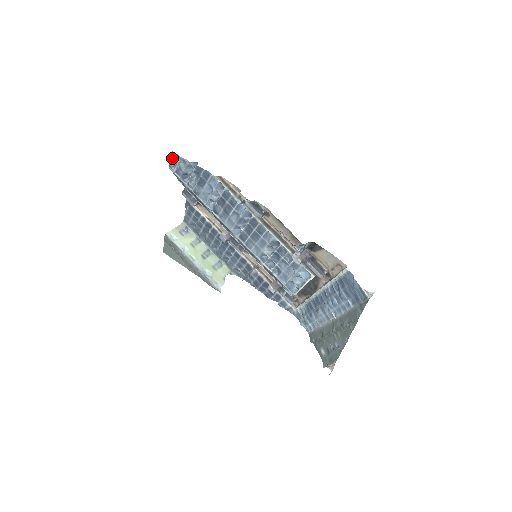
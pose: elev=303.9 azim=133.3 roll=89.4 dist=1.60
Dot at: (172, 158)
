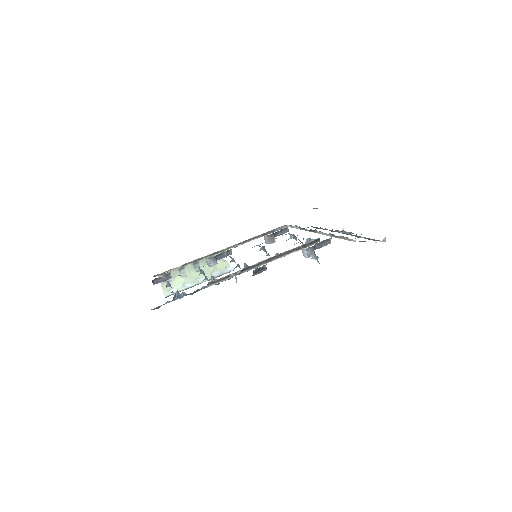
Dot at: occluded
